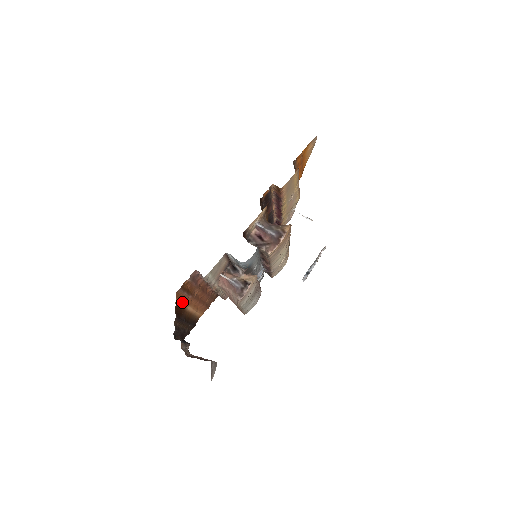
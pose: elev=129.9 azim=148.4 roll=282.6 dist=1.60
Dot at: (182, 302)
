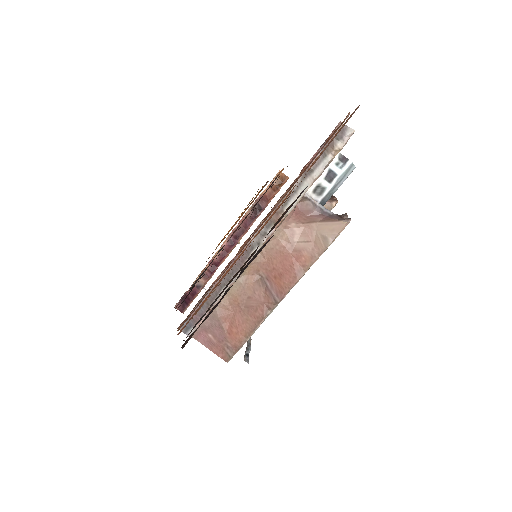
Dot at: occluded
